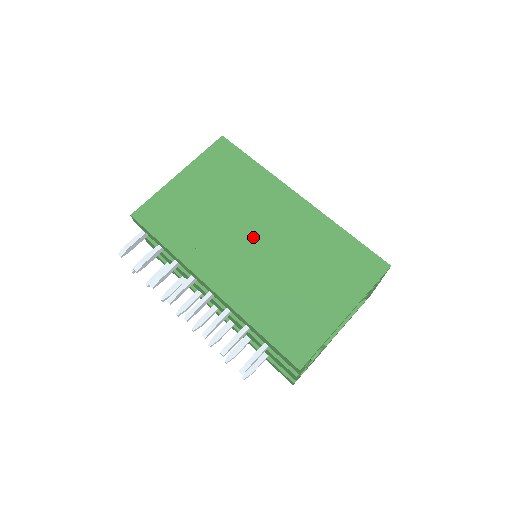
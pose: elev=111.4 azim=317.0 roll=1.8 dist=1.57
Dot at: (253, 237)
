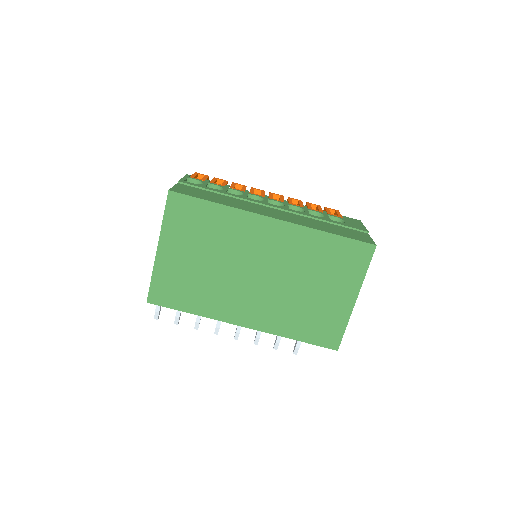
Dot at: (253, 274)
